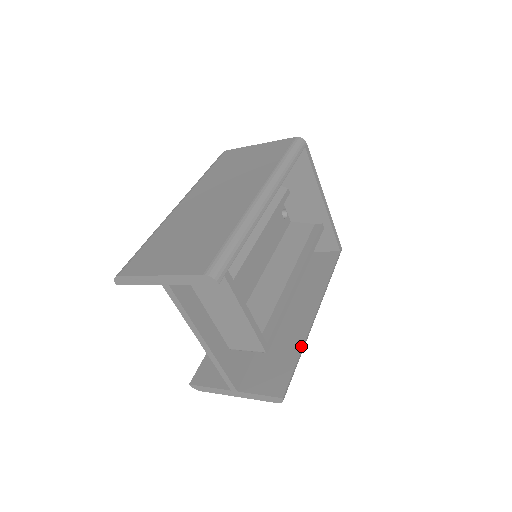
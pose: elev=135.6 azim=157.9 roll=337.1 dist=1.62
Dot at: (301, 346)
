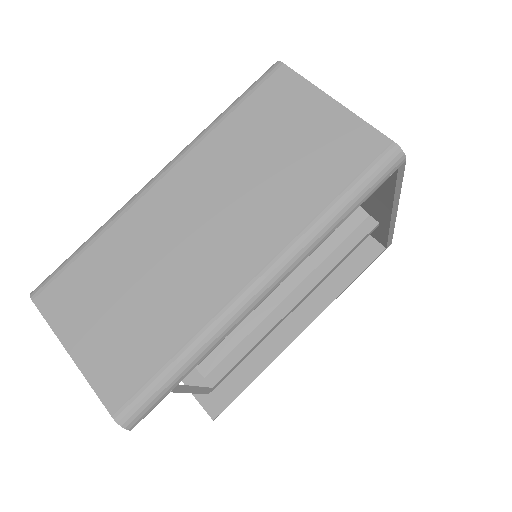
Dot at: (262, 369)
